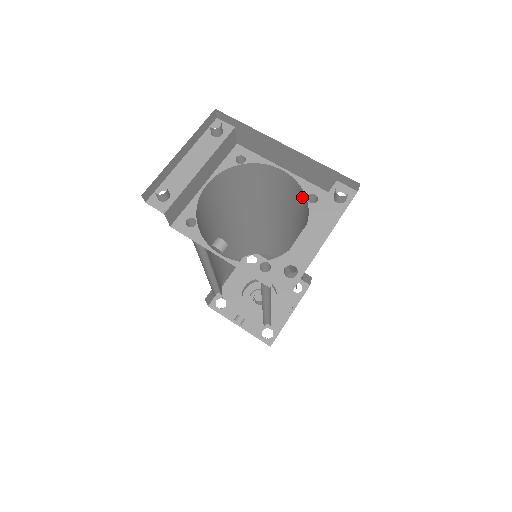
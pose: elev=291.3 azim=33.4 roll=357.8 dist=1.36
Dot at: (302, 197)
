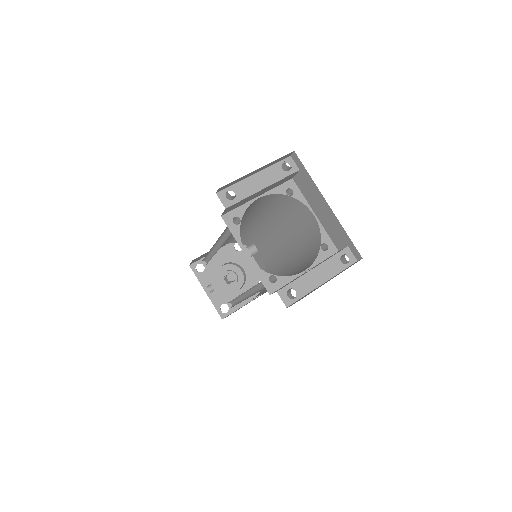
Dot at: (317, 240)
